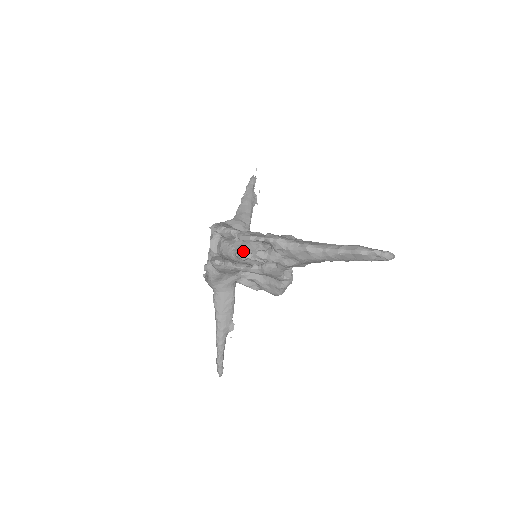
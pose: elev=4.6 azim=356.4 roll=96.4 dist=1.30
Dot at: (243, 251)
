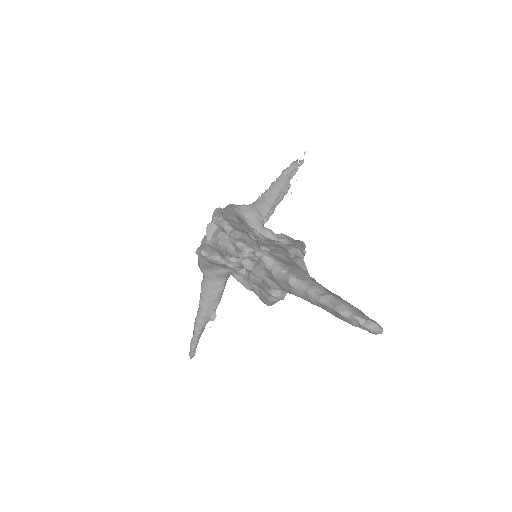
Dot at: occluded
